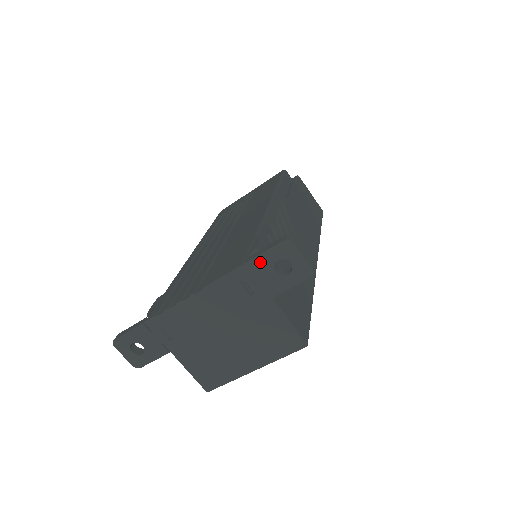
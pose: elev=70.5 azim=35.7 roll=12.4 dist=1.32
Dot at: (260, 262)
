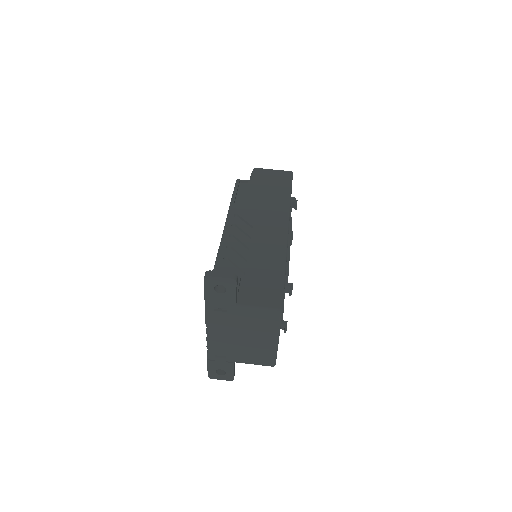
Dot at: (209, 296)
